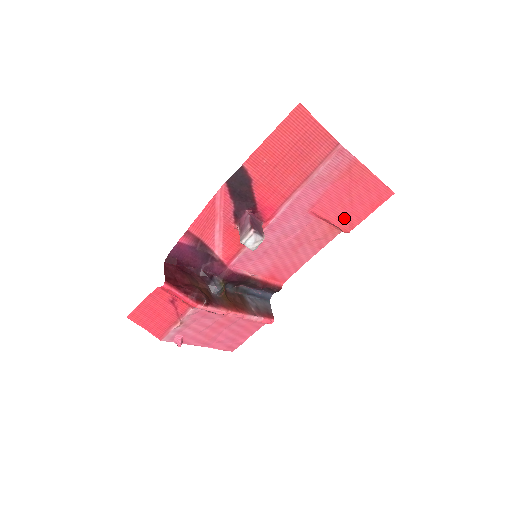
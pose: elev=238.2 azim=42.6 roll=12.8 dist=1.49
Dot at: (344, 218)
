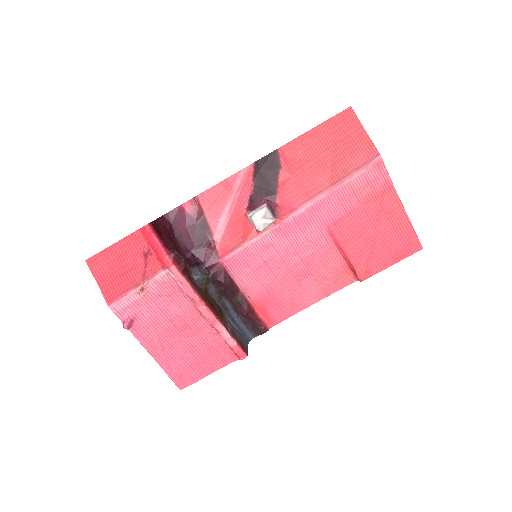
Dot at: (363, 257)
